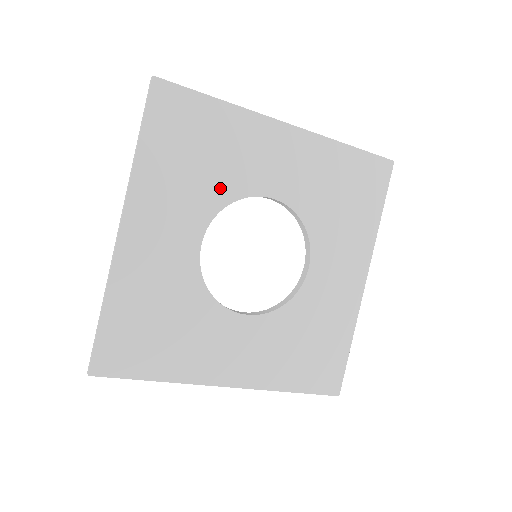
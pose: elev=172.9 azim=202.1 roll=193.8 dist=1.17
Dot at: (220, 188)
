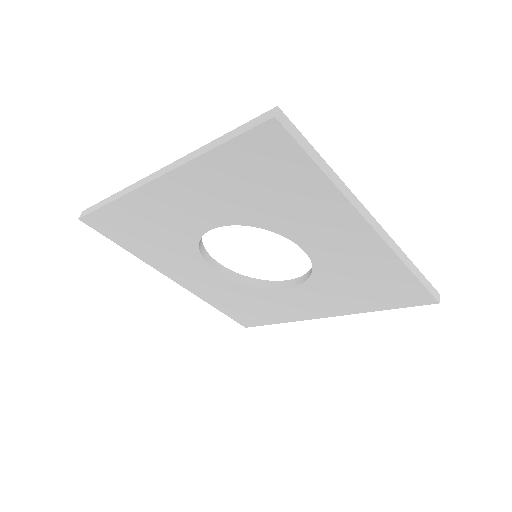
Dot at: (182, 242)
